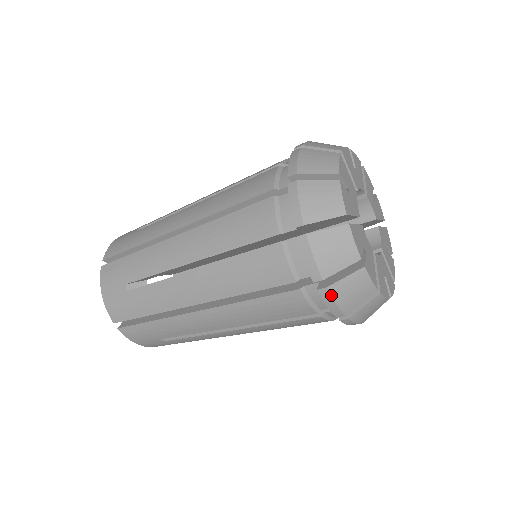
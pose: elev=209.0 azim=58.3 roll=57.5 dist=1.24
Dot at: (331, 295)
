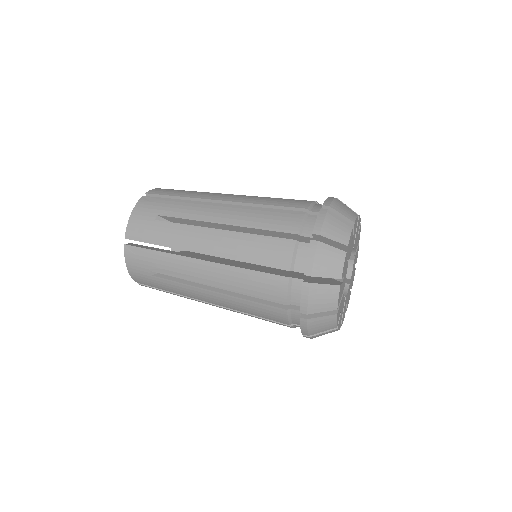
Dot at: (311, 338)
